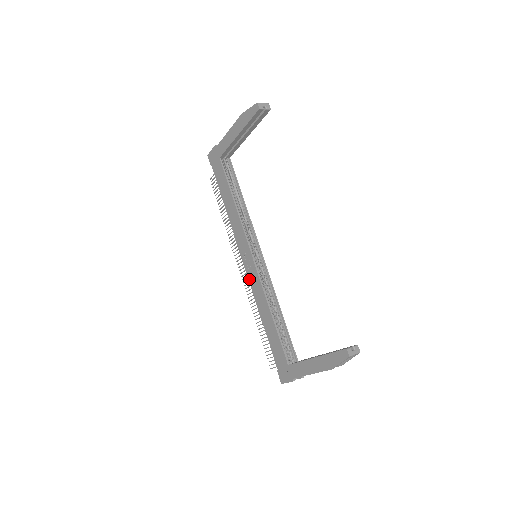
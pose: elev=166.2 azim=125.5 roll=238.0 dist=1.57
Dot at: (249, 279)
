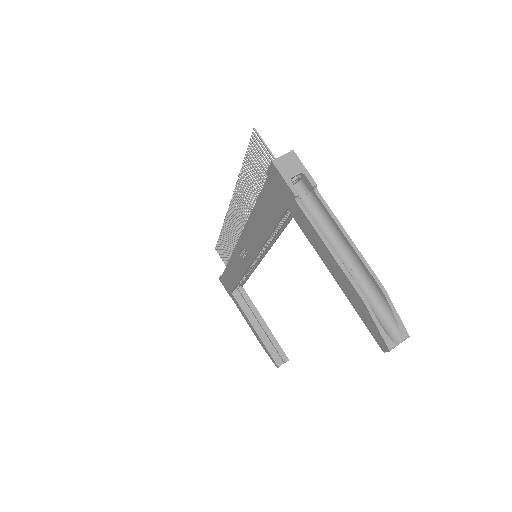
Dot at: (234, 252)
